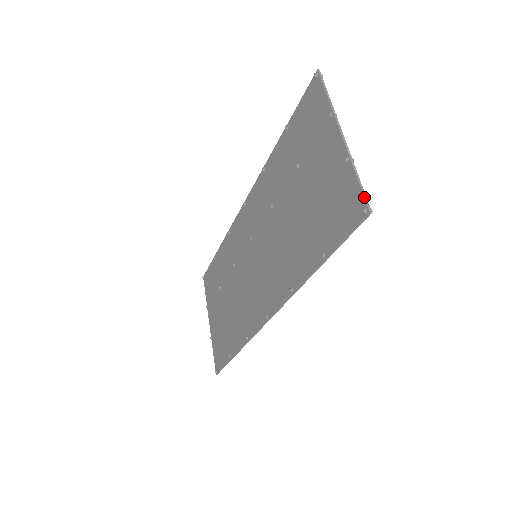
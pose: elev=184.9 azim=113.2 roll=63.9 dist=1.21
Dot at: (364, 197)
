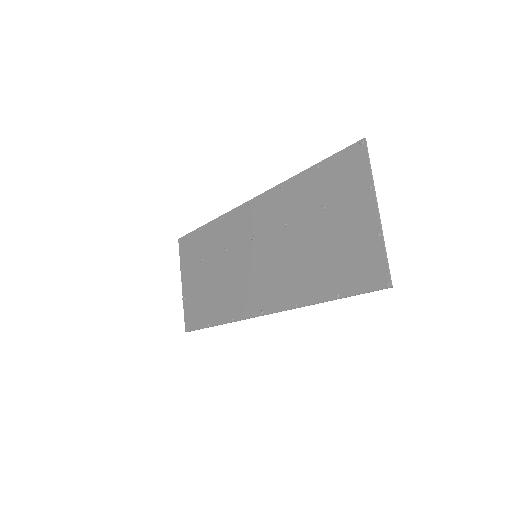
Dot at: (389, 273)
